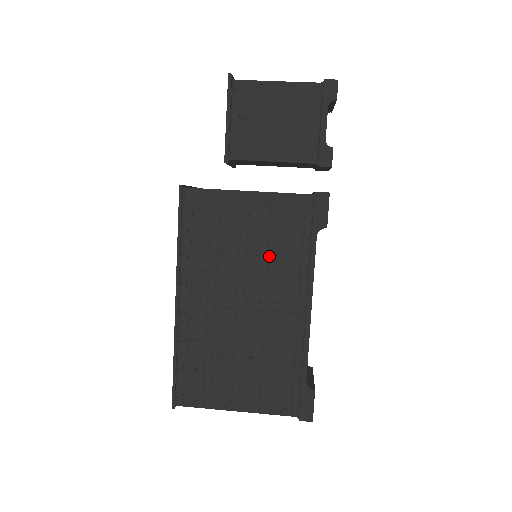
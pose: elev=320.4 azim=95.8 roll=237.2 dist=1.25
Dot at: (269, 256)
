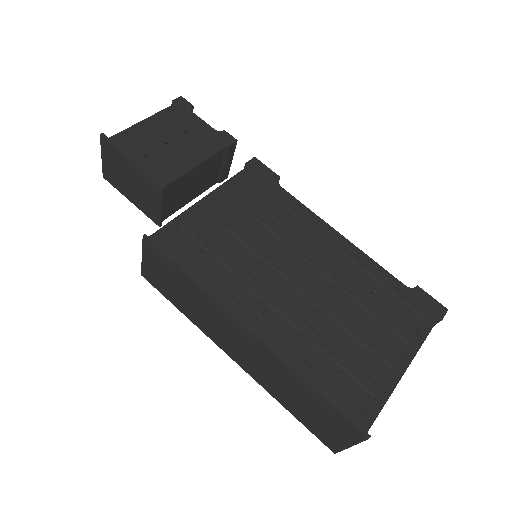
Dot at: (270, 228)
